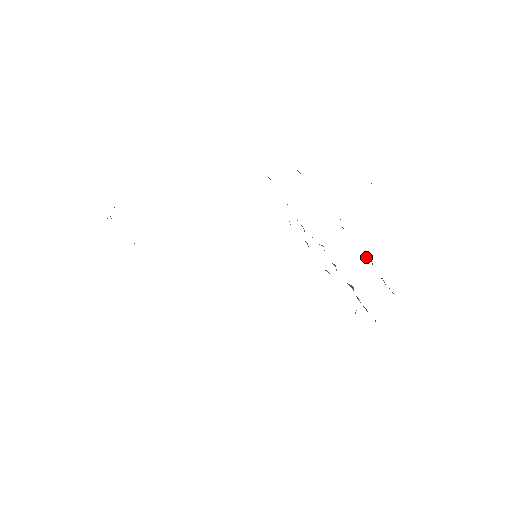
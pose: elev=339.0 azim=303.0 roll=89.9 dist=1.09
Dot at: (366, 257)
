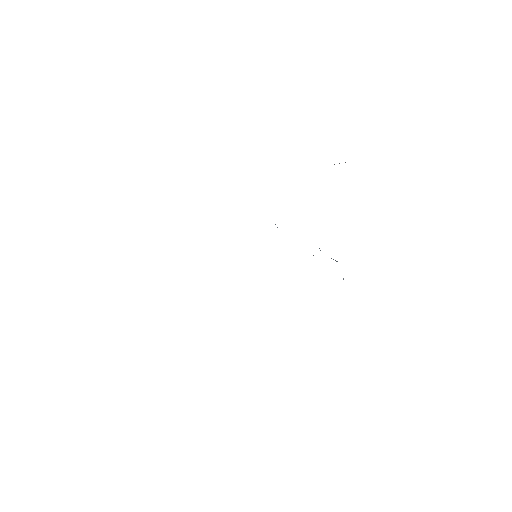
Dot at: occluded
